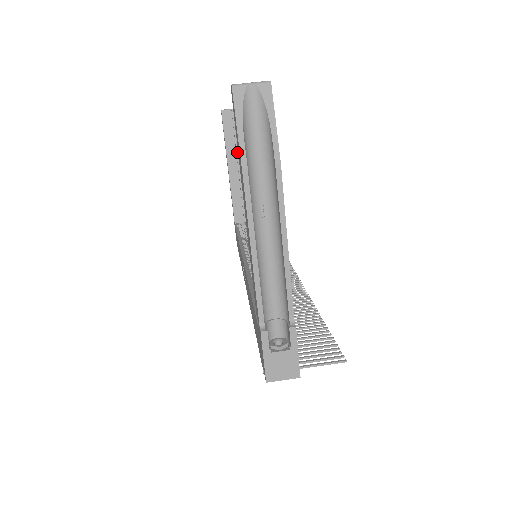
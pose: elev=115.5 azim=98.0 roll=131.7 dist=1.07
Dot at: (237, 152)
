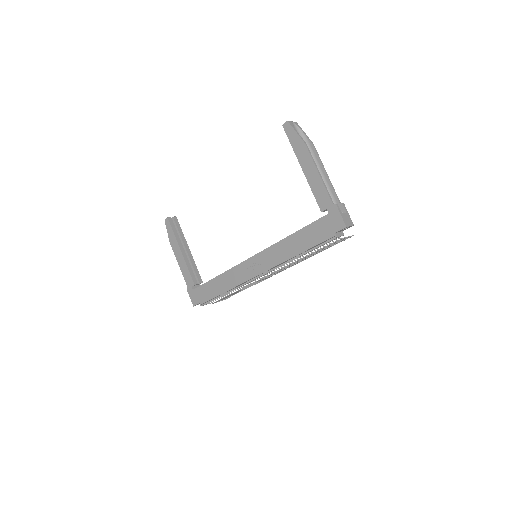
Dot at: (183, 241)
